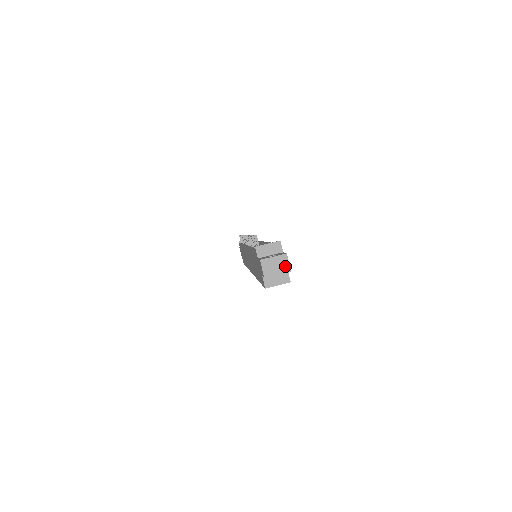
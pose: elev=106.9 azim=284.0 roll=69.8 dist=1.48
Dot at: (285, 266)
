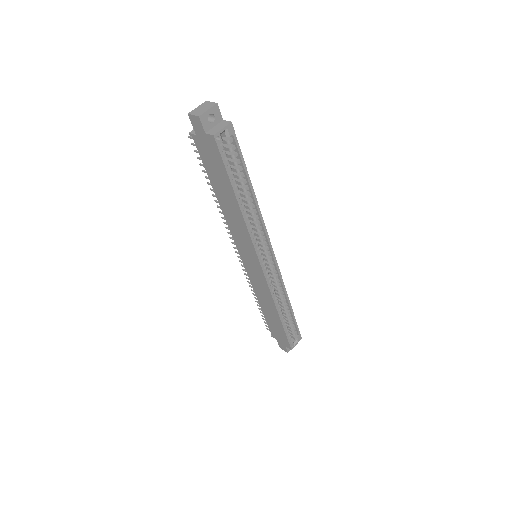
Dot at: (210, 104)
